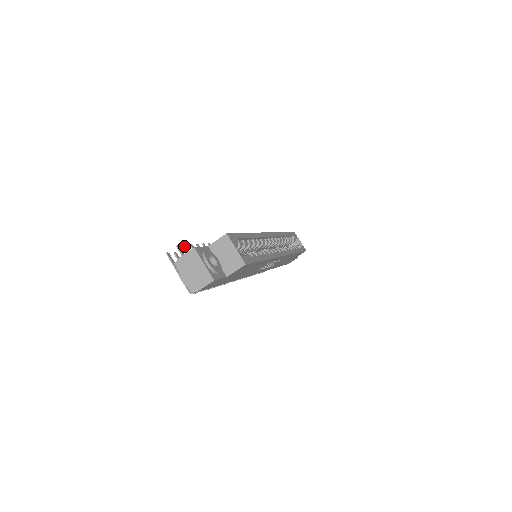
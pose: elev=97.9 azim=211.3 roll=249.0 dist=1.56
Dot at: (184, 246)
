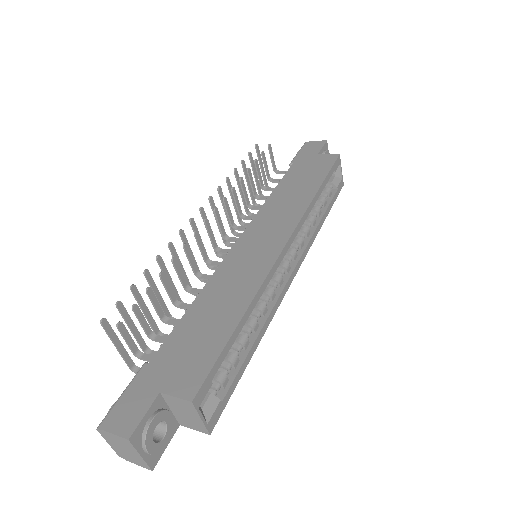
Dot at: (132, 309)
